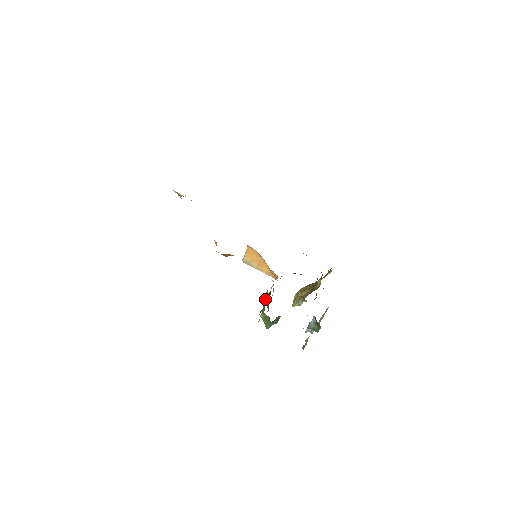
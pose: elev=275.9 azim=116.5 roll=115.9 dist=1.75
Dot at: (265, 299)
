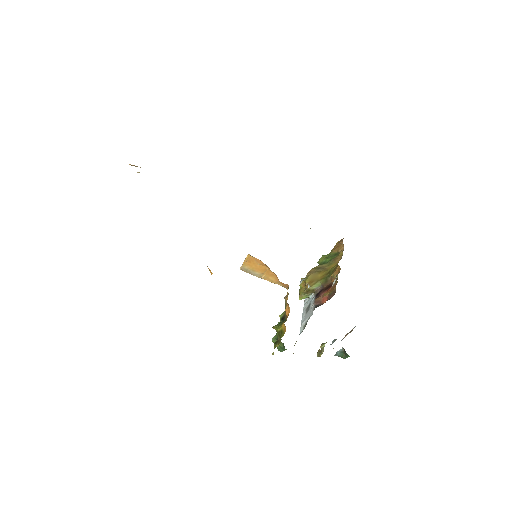
Dot at: (282, 335)
